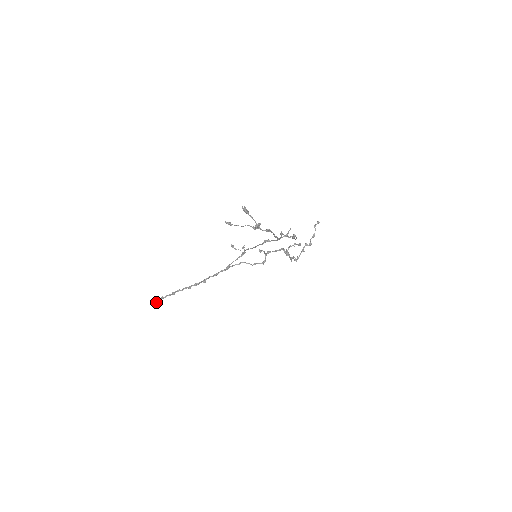
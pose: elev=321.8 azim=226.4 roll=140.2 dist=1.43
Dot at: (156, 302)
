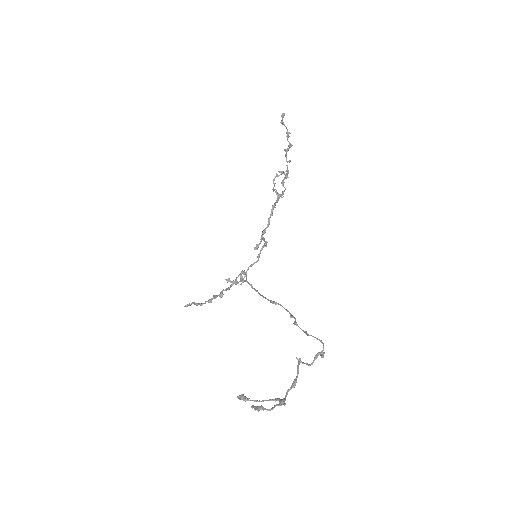
Dot at: (185, 306)
